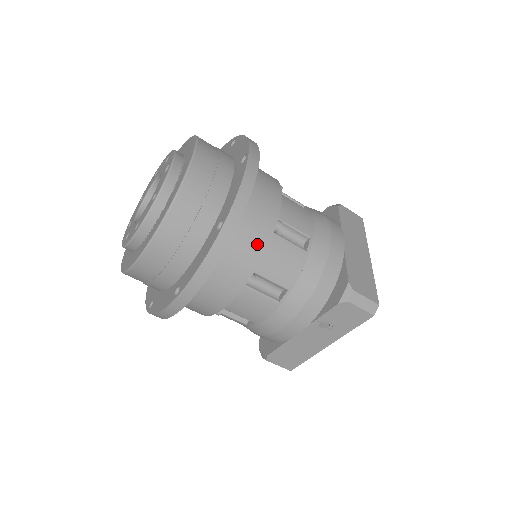
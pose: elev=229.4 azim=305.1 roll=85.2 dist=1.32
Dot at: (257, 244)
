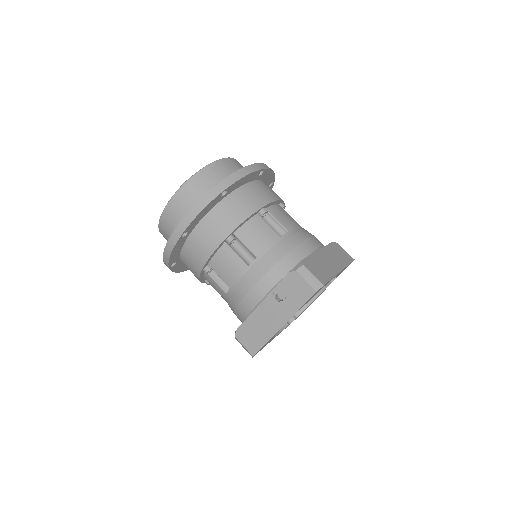
Dot at: (242, 213)
